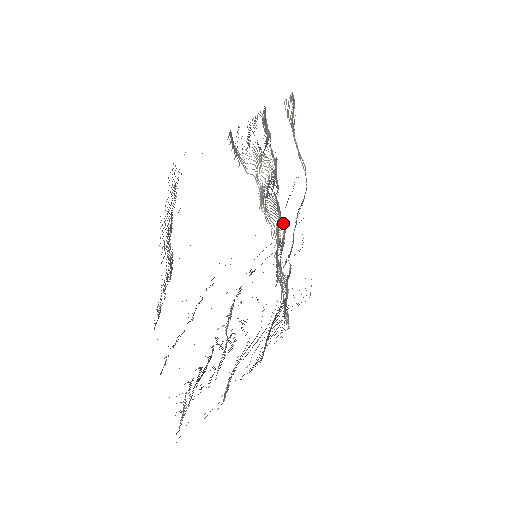
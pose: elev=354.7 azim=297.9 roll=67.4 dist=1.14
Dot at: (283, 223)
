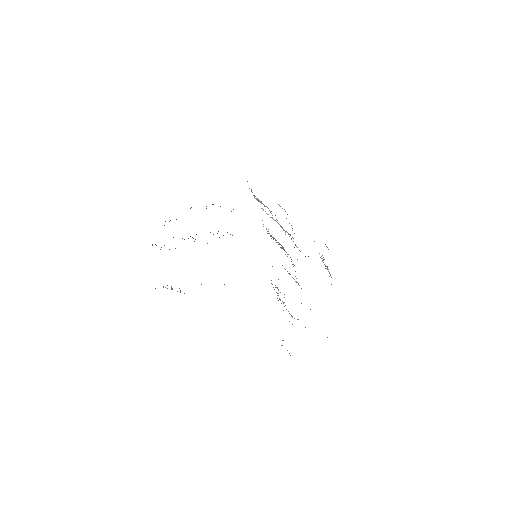
Dot at: occluded
